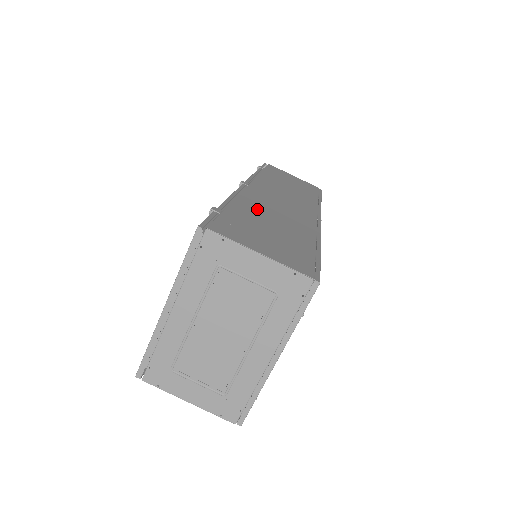
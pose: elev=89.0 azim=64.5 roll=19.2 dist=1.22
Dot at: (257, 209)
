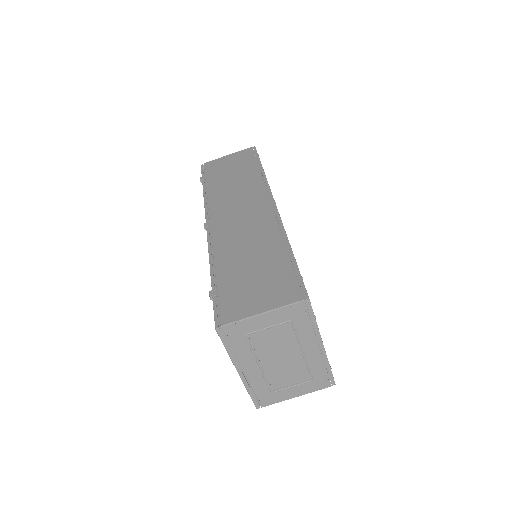
Dot at: (232, 254)
